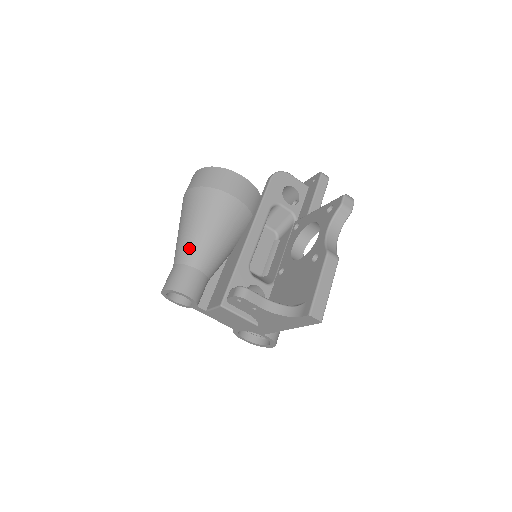
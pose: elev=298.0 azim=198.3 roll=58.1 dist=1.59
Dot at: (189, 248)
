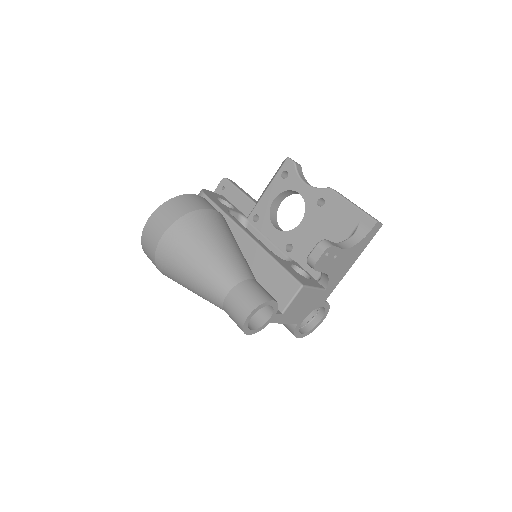
Dot at: (228, 268)
